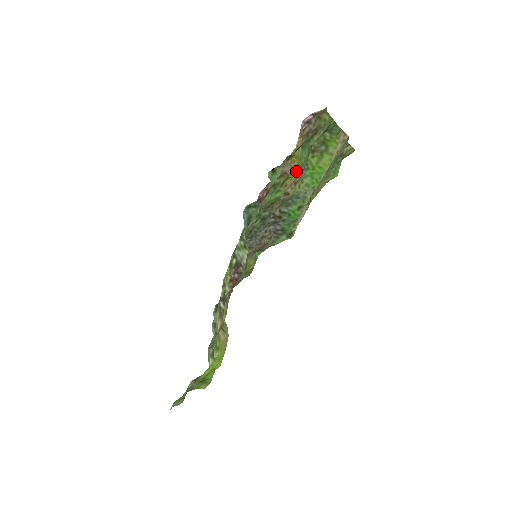
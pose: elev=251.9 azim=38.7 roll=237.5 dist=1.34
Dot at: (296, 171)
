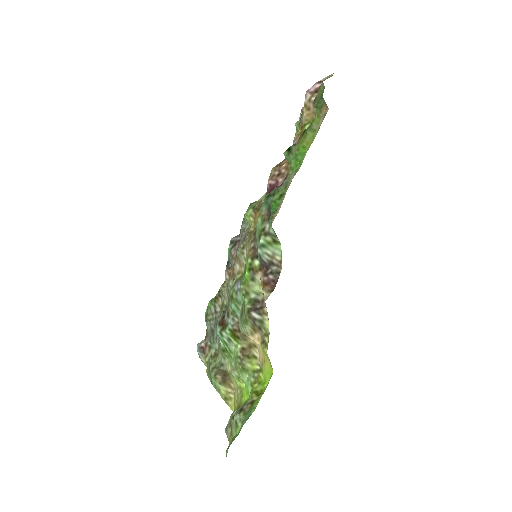
Dot at: occluded
